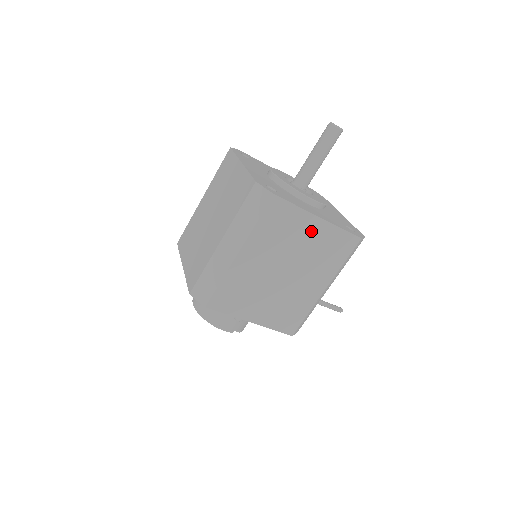
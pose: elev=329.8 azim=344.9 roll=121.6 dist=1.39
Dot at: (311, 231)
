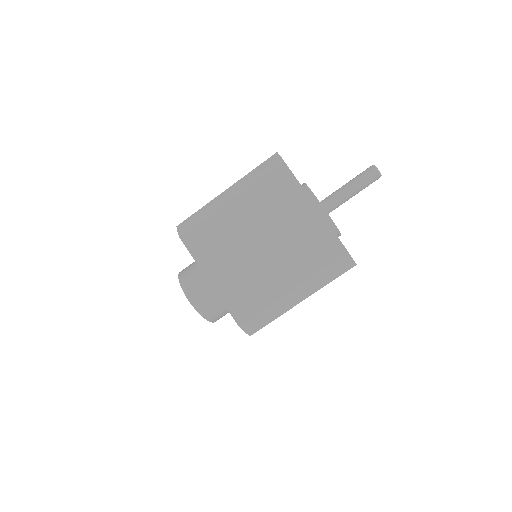
Dot at: occluded
